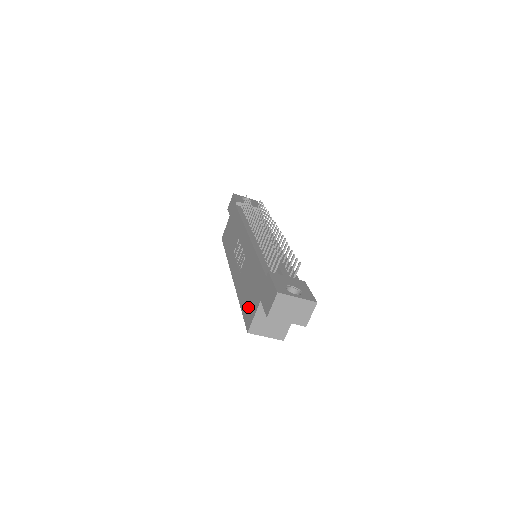
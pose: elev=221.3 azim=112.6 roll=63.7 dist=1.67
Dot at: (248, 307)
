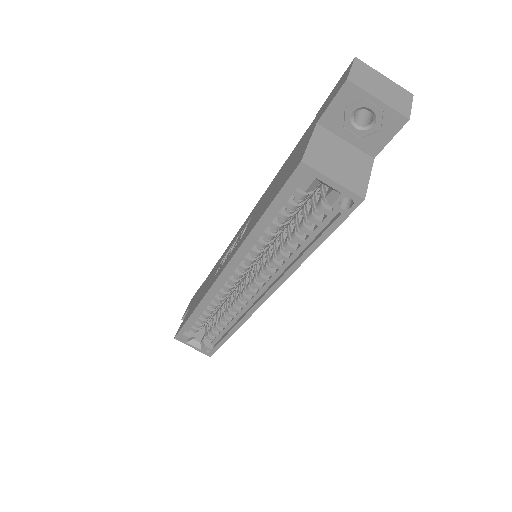
Dot at: (285, 175)
